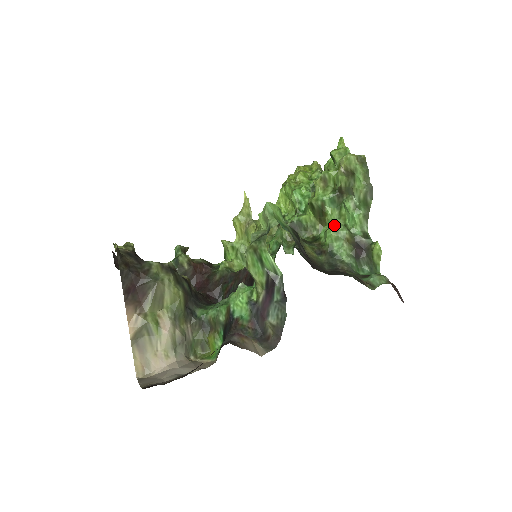
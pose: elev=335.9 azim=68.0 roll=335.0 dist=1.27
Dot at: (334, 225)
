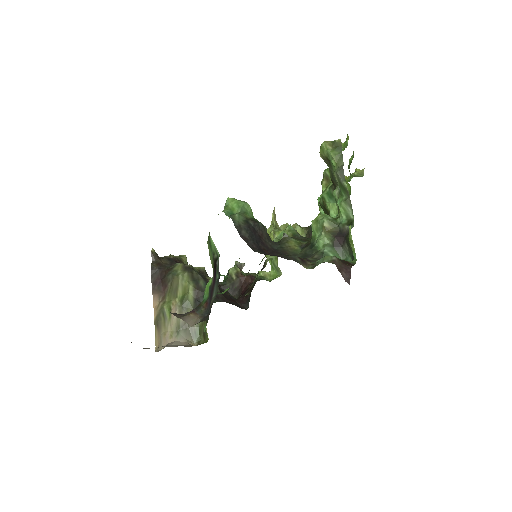
Dot at: occluded
